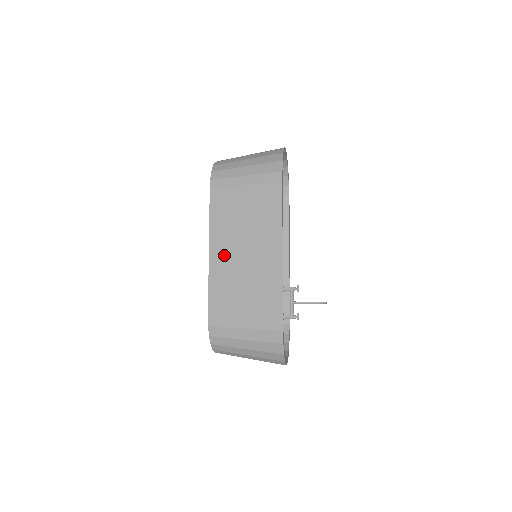
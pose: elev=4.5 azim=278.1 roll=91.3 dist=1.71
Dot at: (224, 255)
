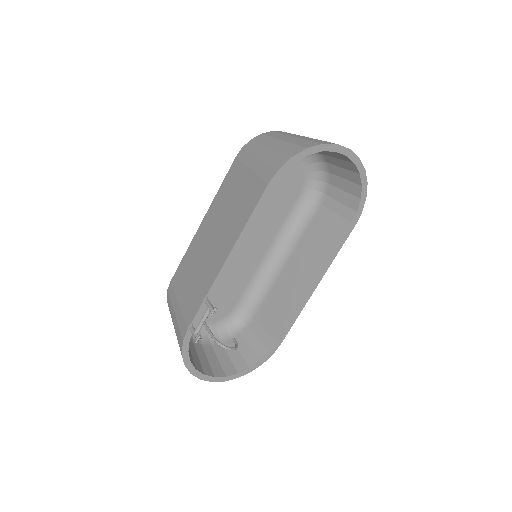
Dot at: (204, 233)
